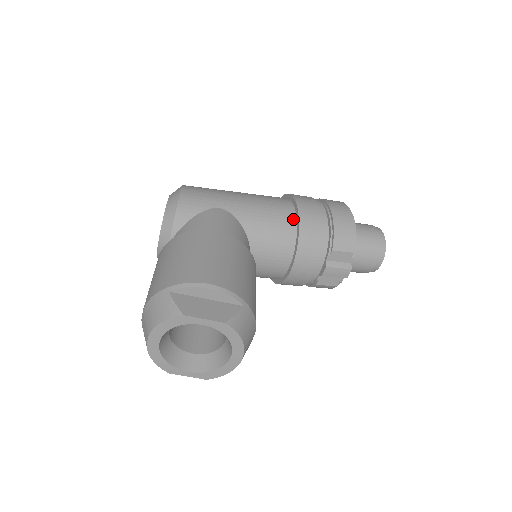
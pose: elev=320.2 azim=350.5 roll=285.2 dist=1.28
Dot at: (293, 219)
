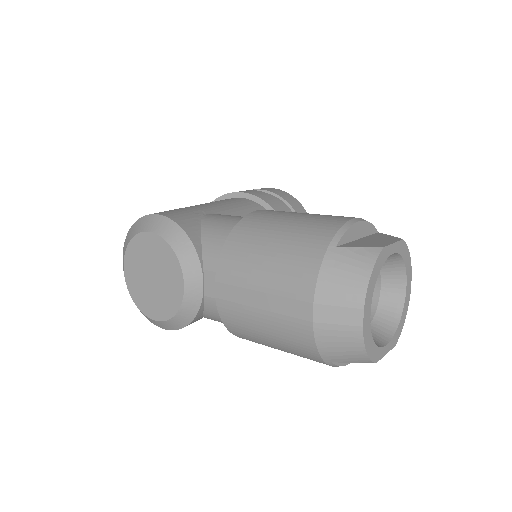
Dot at: (257, 204)
